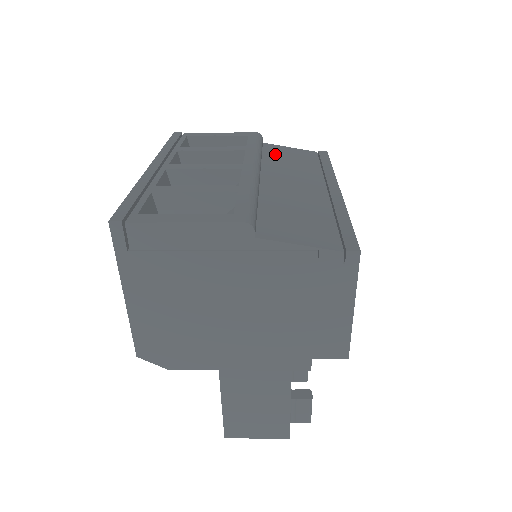
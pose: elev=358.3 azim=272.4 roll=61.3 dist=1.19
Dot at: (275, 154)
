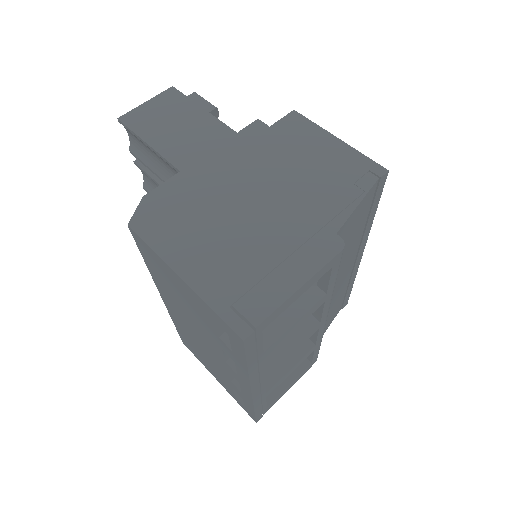
Dot at: occluded
